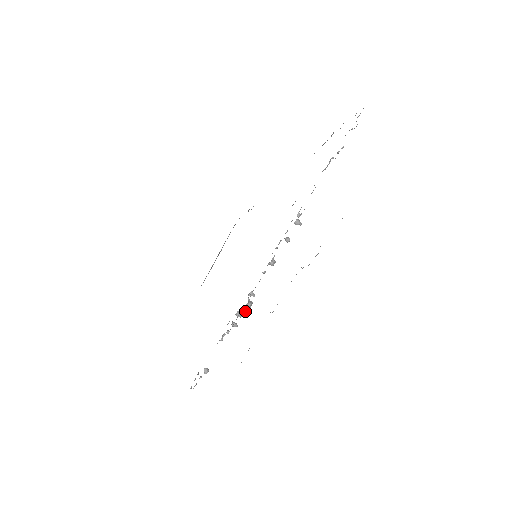
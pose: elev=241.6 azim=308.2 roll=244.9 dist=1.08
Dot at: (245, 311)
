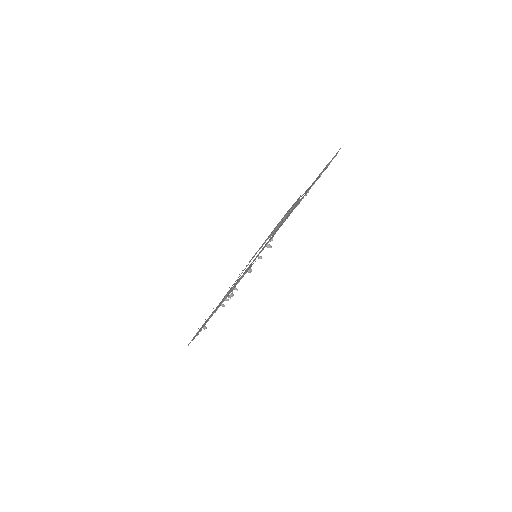
Dot at: (230, 298)
